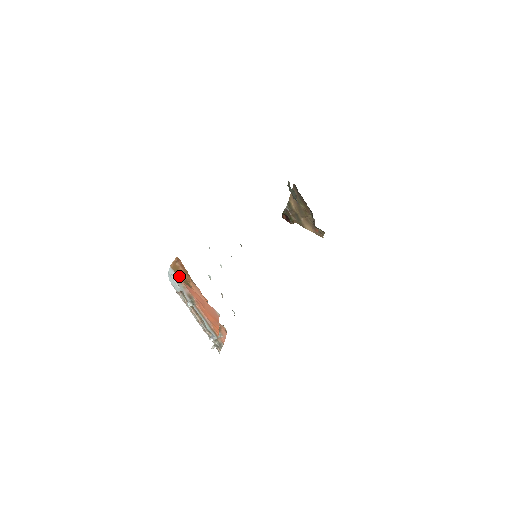
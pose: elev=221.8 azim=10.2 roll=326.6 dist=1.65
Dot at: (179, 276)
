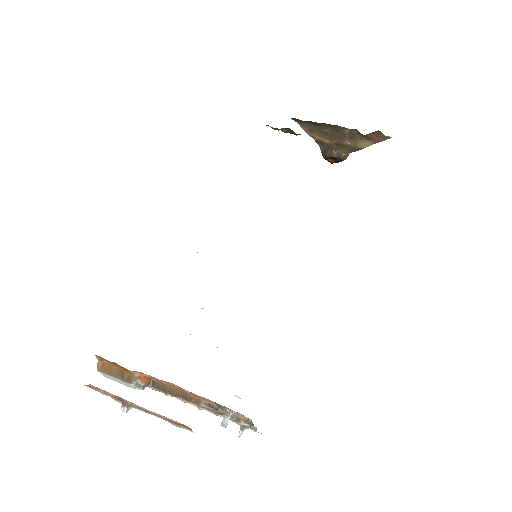
Dot at: (115, 375)
